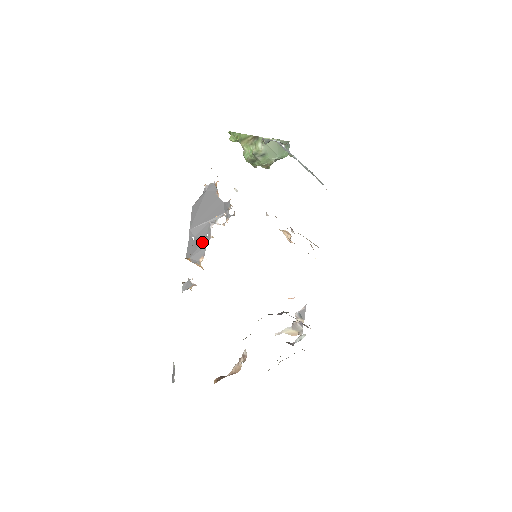
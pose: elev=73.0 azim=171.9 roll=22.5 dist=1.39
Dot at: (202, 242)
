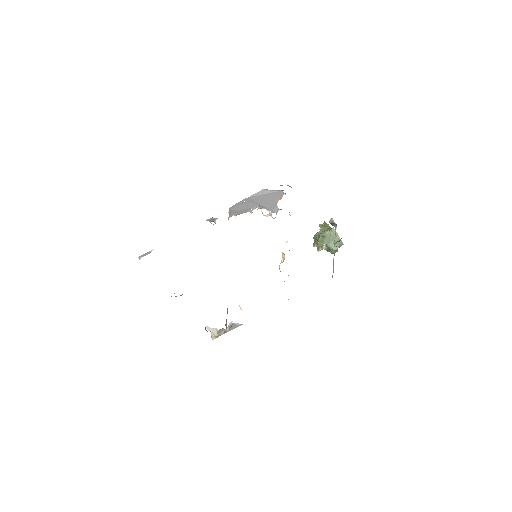
Dot at: (245, 209)
